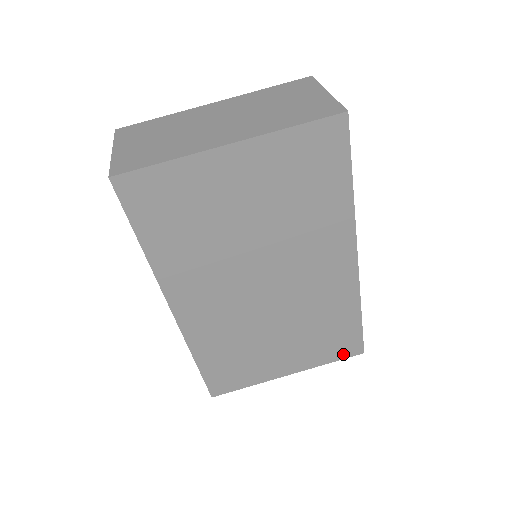
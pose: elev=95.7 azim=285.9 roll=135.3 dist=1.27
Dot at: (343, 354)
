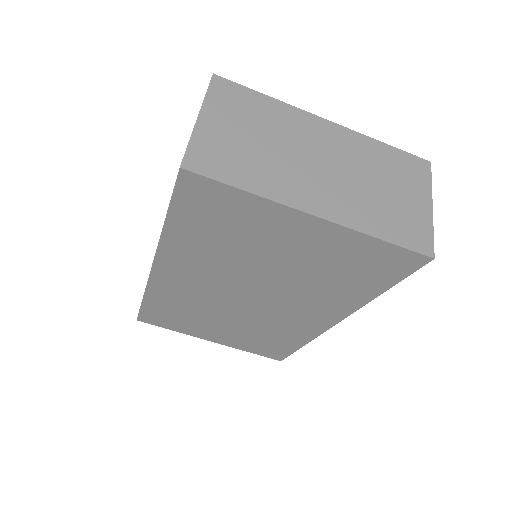
Dot at: (265, 354)
